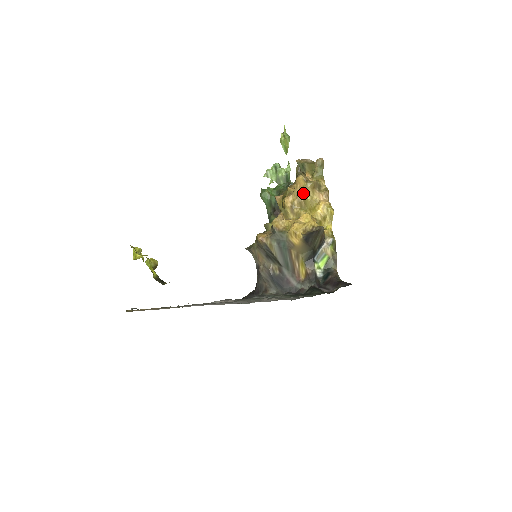
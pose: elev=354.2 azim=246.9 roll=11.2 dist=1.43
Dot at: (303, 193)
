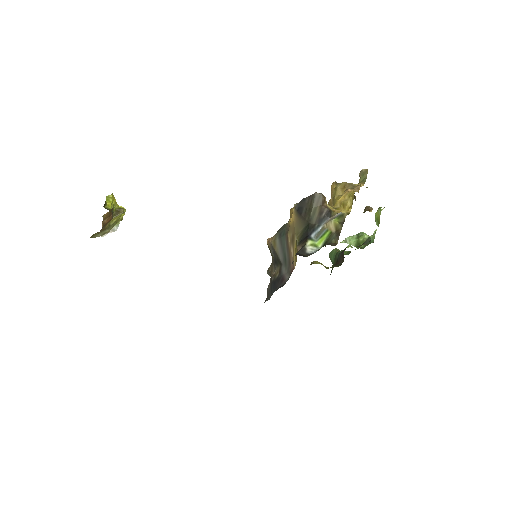
Dot at: (332, 196)
